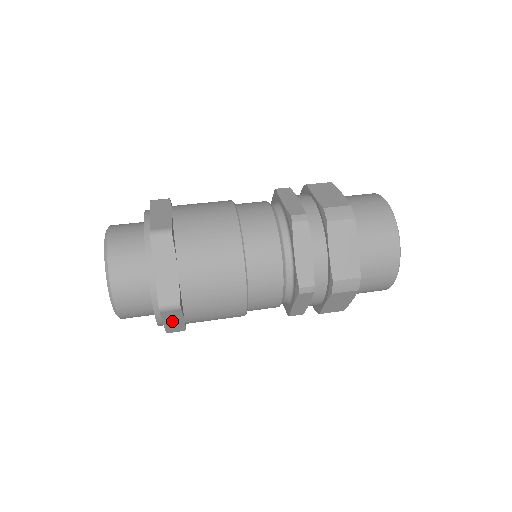
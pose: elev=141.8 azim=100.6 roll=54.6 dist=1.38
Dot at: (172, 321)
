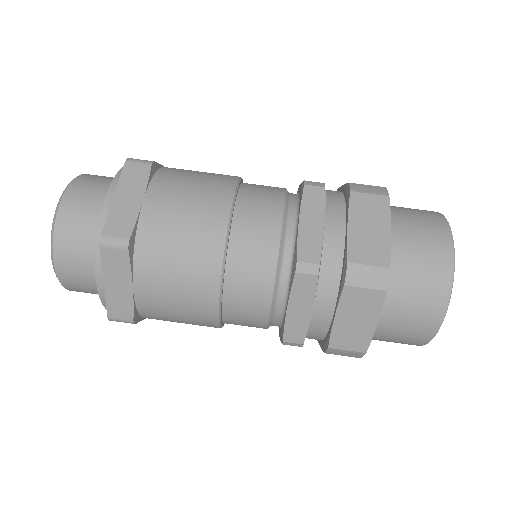
Dot at: occluded
